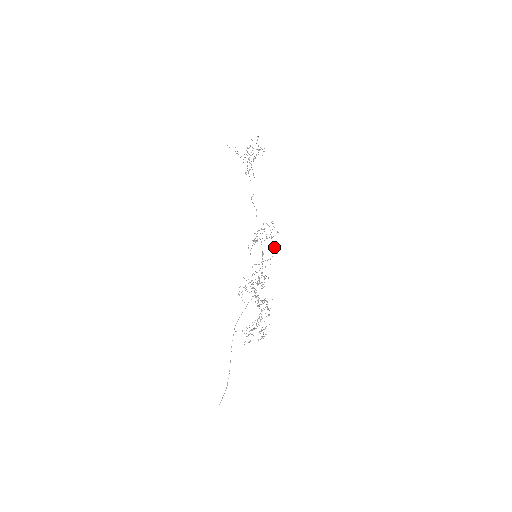
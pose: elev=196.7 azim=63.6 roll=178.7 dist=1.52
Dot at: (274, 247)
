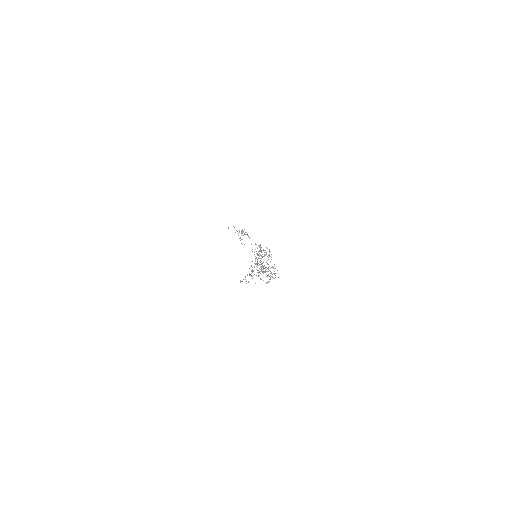
Dot at: occluded
